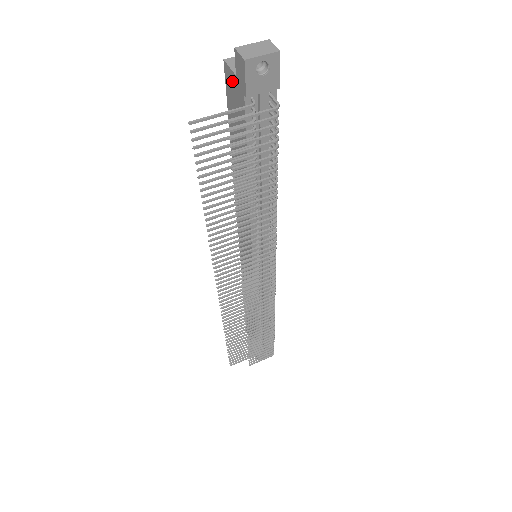
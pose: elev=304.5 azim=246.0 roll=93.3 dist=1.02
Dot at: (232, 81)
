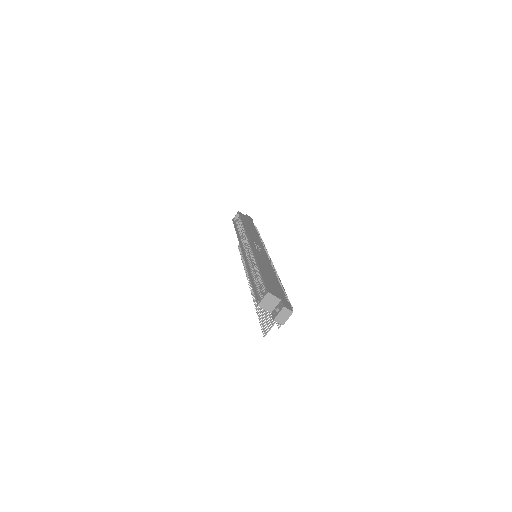
Dot at: occluded
